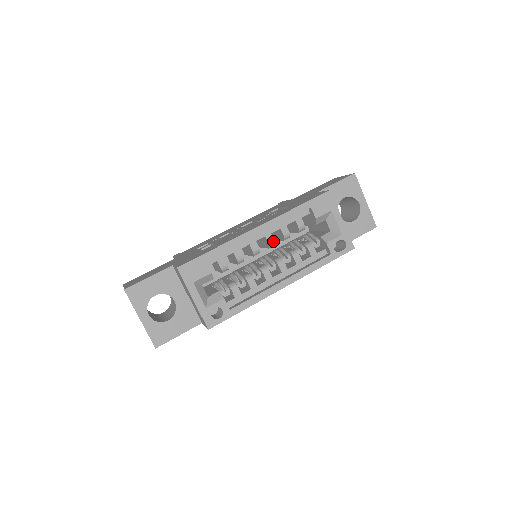
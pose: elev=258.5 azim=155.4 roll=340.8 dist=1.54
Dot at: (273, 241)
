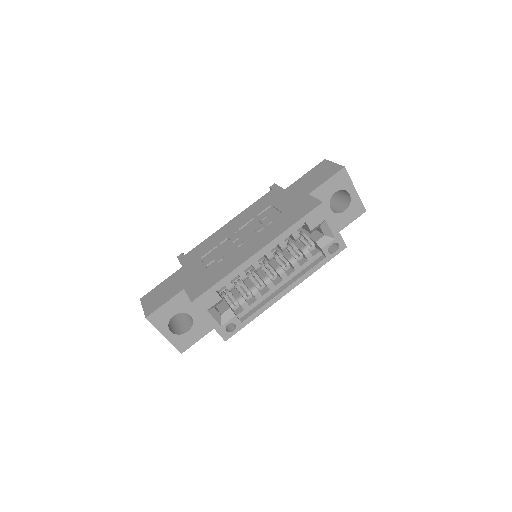
Dot at: (273, 256)
